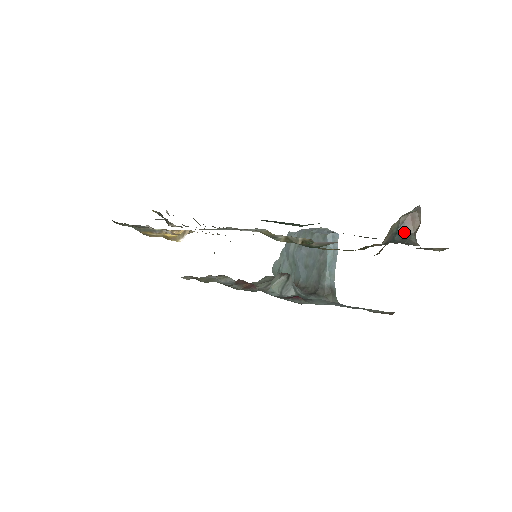
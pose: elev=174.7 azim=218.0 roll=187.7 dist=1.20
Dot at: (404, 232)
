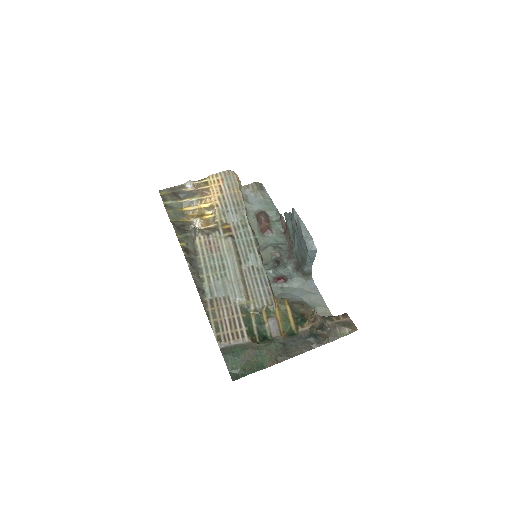
Dot at: (318, 337)
